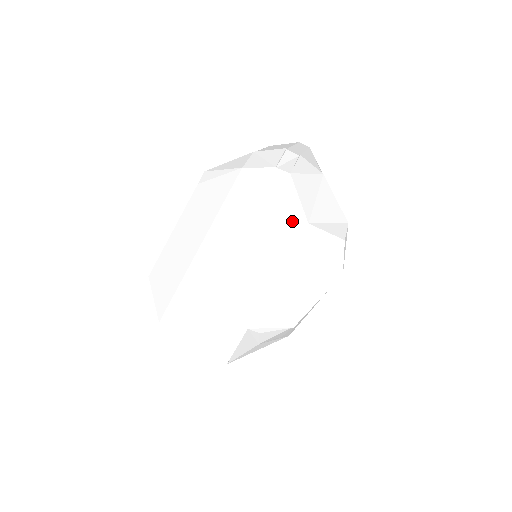
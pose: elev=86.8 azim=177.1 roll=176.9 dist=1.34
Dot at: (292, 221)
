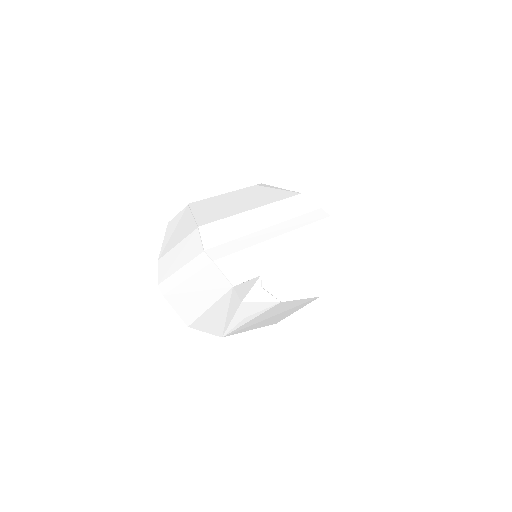
Dot at: (320, 239)
